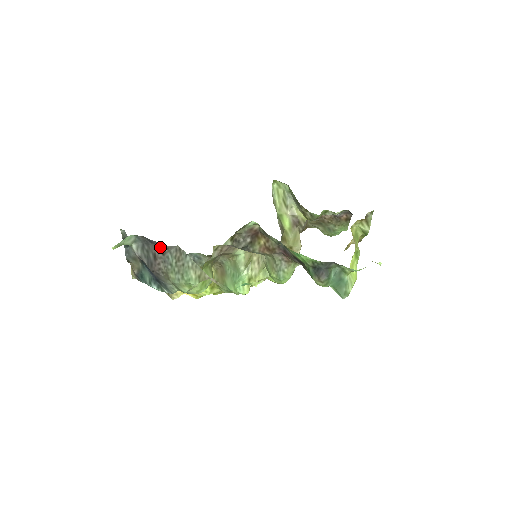
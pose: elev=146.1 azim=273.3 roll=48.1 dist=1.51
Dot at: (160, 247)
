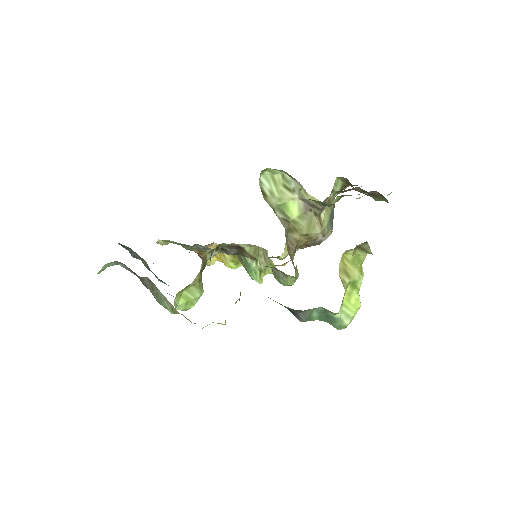
Dot at: occluded
